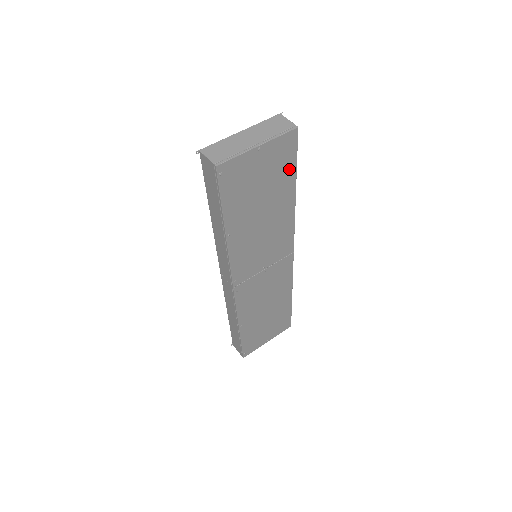
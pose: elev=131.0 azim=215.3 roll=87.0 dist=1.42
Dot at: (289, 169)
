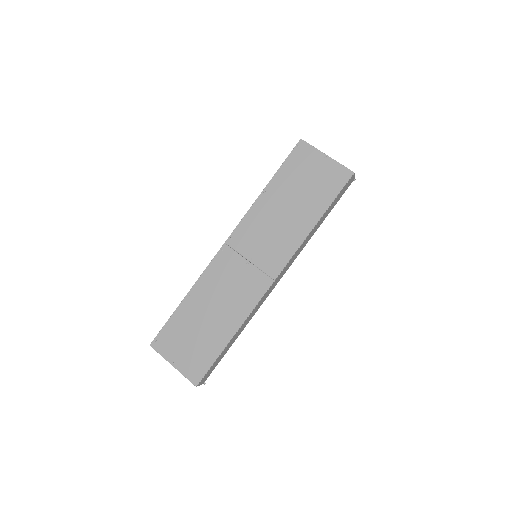
Dot at: (329, 196)
